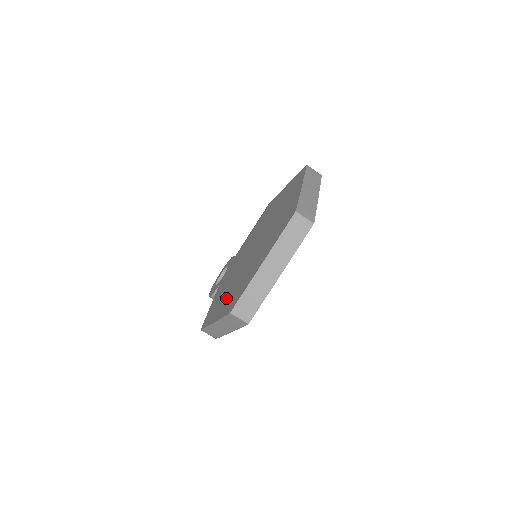
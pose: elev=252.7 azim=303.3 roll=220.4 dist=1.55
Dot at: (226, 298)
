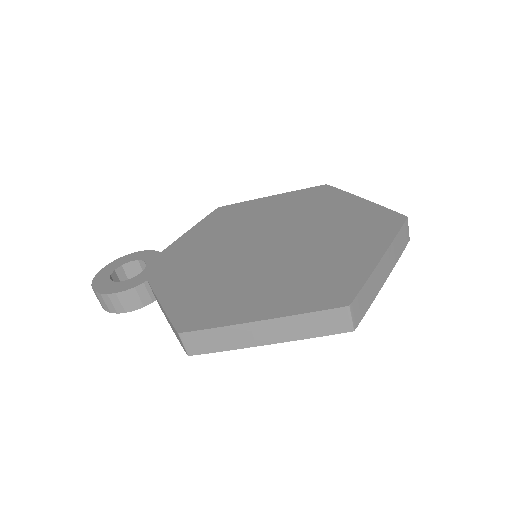
Dot at: (264, 291)
